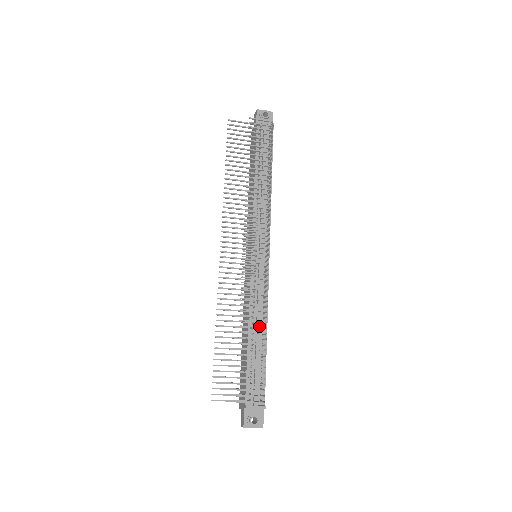
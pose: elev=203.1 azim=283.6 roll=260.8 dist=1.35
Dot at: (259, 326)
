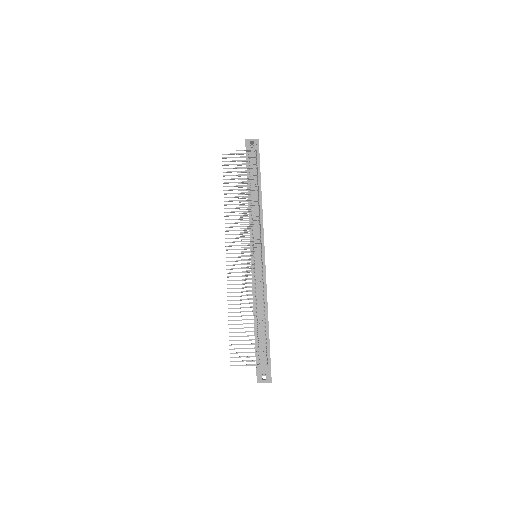
Dot at: (261, 309)
